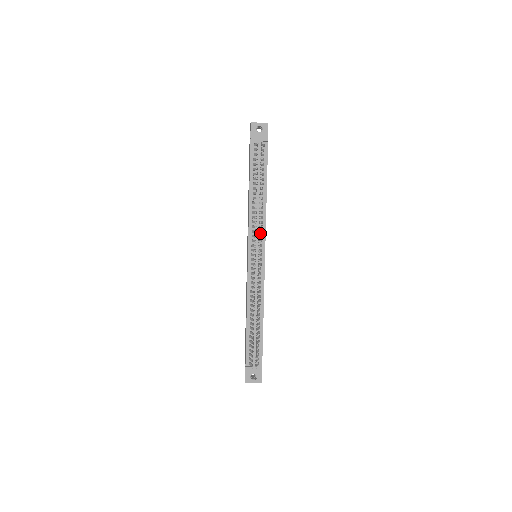
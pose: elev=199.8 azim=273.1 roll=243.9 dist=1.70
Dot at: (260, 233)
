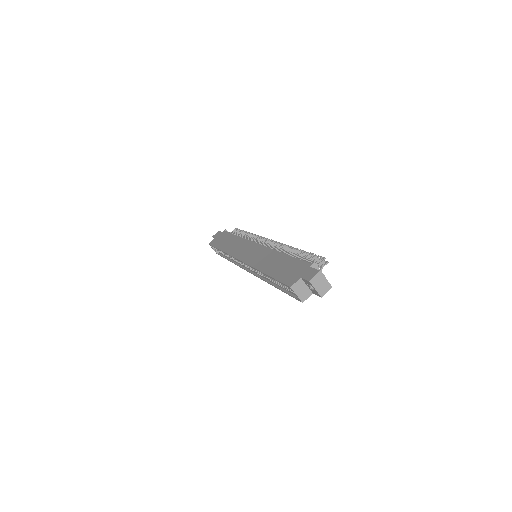
Dot at: occluded
